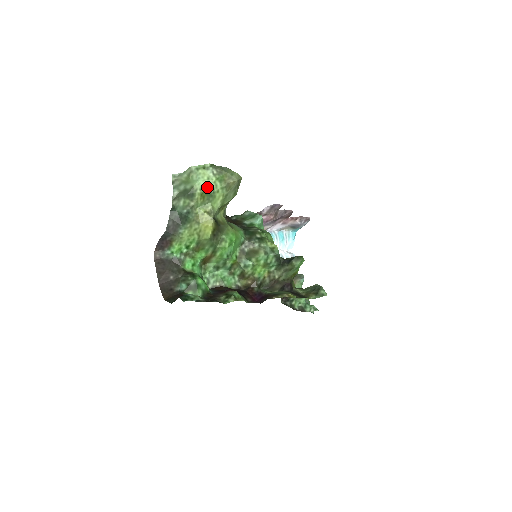
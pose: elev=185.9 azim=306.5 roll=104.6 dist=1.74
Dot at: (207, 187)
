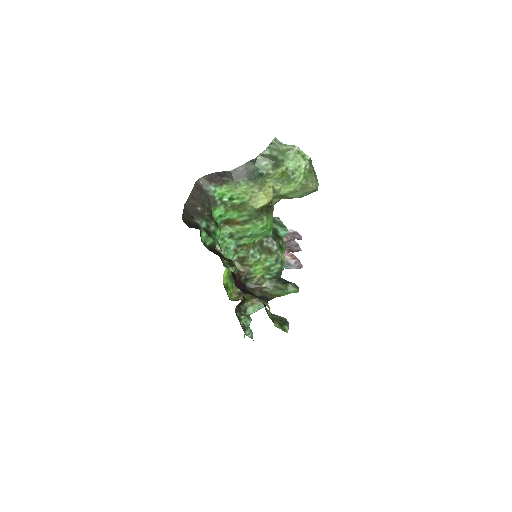
Dot at: (293, 171)
